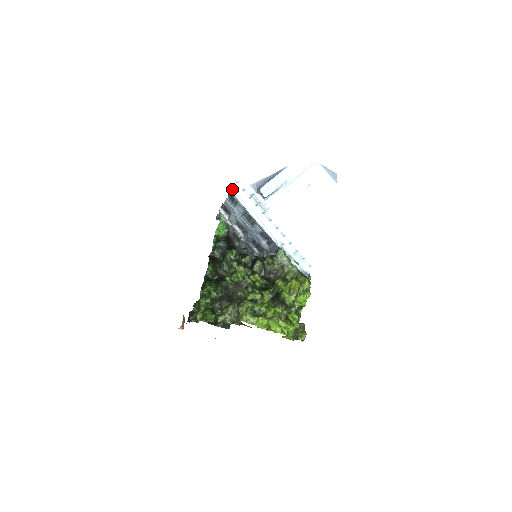
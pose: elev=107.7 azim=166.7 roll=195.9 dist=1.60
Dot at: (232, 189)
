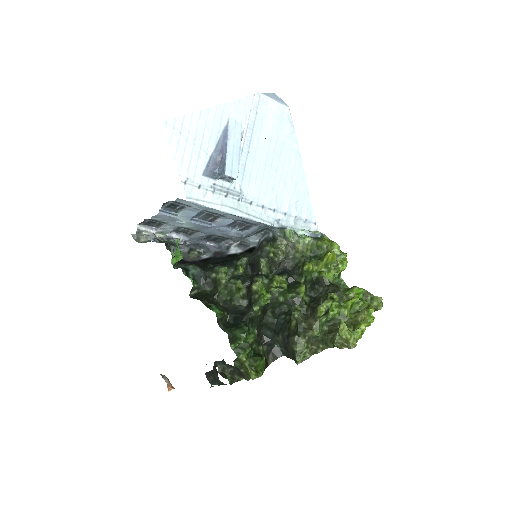
Dot at: occluded
